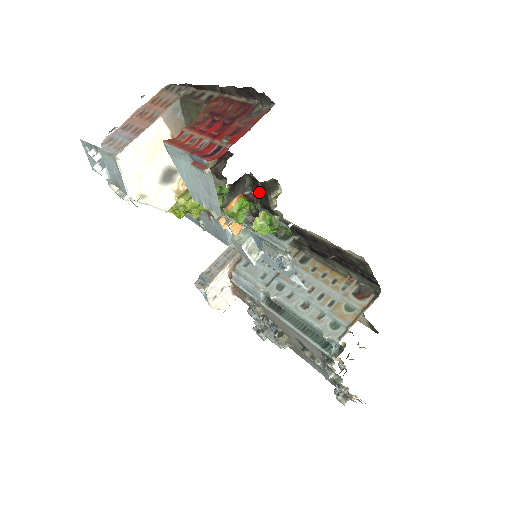
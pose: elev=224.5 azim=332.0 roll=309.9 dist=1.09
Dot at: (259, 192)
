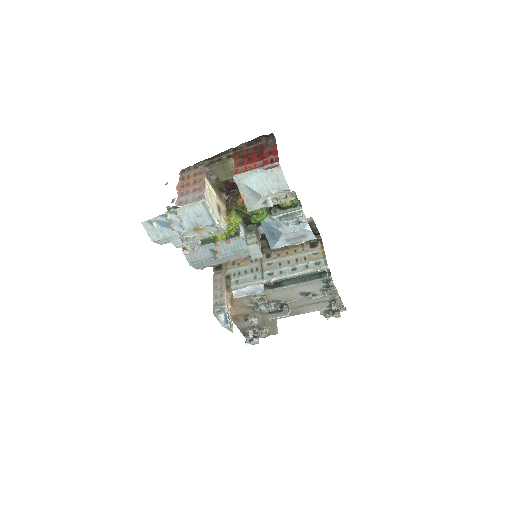
Dot at: (245, 214)
